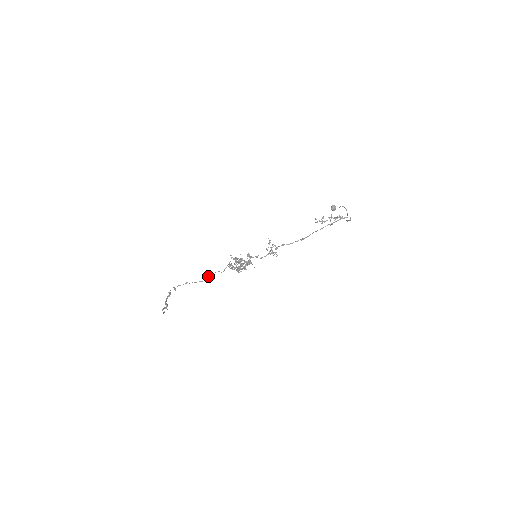
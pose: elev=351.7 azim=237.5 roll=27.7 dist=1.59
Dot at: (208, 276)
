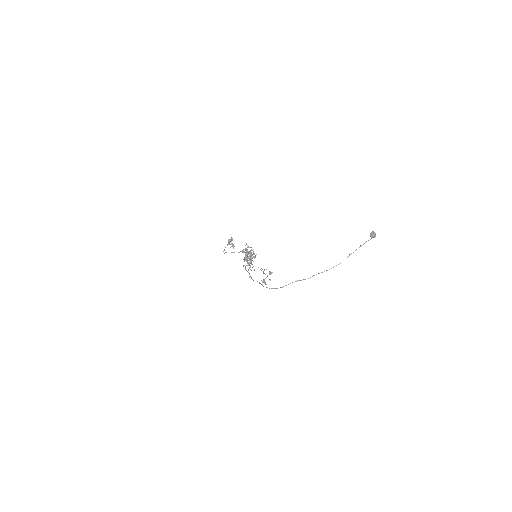
Dot at: (225, 252)
